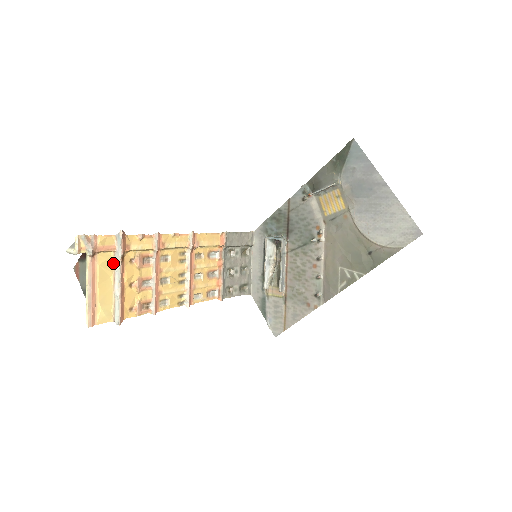
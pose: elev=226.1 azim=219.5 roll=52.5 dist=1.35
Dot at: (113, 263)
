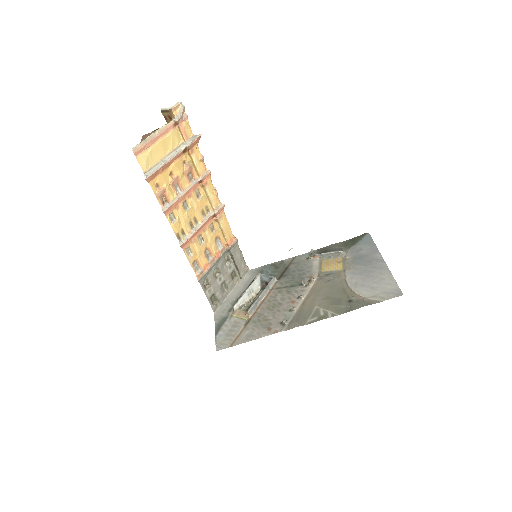
Dot at: (177, 146)
